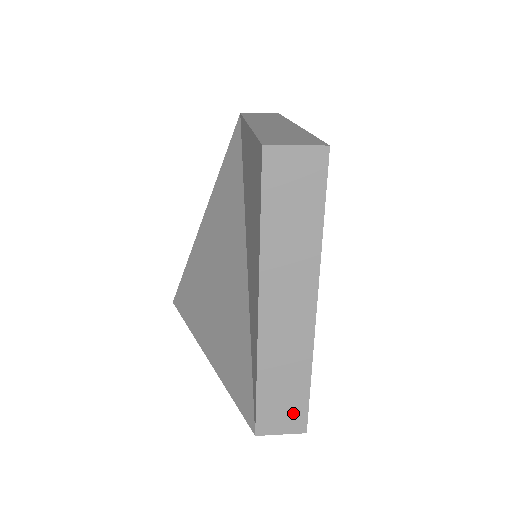
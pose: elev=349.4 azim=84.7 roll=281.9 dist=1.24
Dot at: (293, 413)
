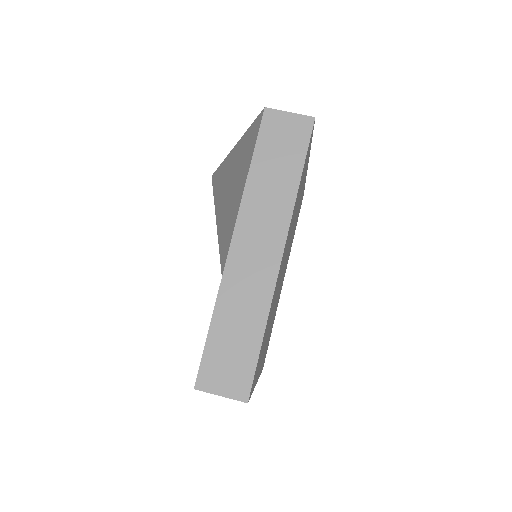
Dot at: occluded
